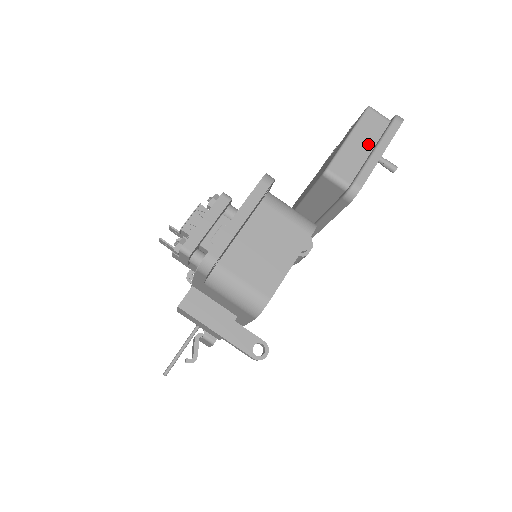
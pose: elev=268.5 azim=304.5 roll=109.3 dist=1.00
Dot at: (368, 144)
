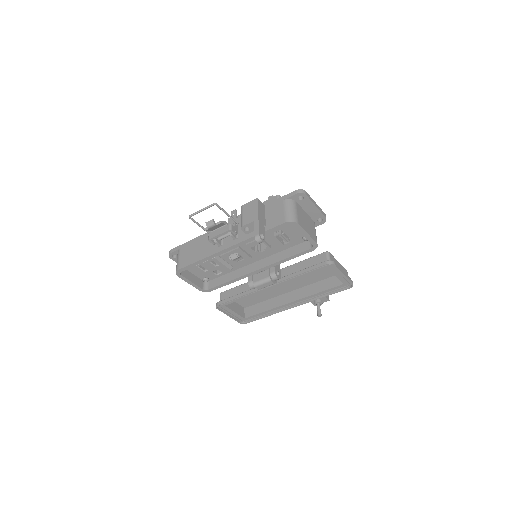
Dot at: occluded
